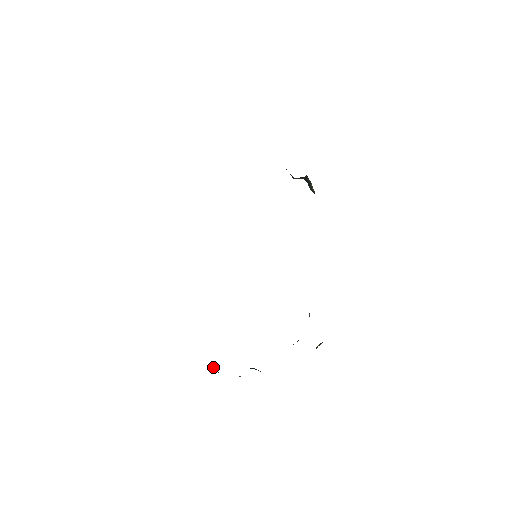
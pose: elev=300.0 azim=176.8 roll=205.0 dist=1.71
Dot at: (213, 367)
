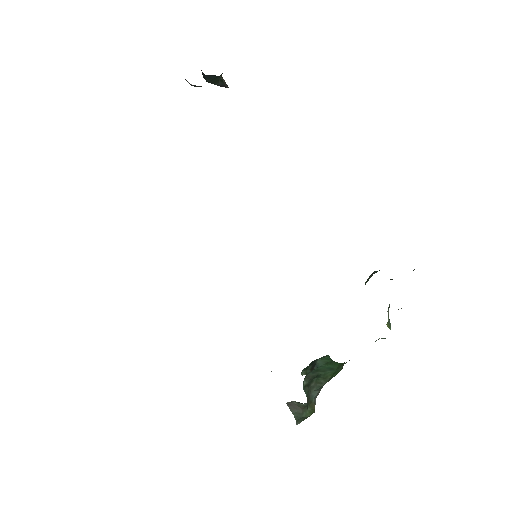
Dot at: (296, 406)
